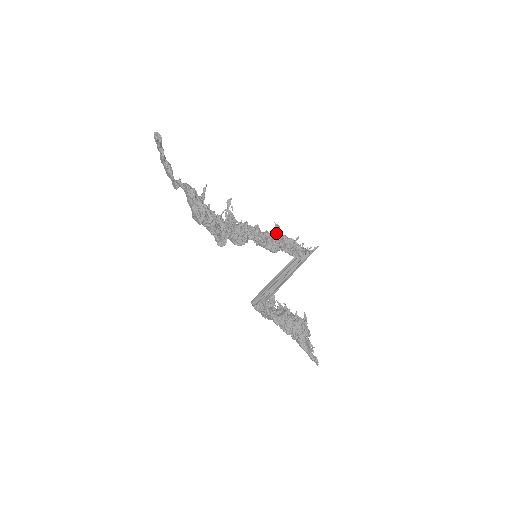
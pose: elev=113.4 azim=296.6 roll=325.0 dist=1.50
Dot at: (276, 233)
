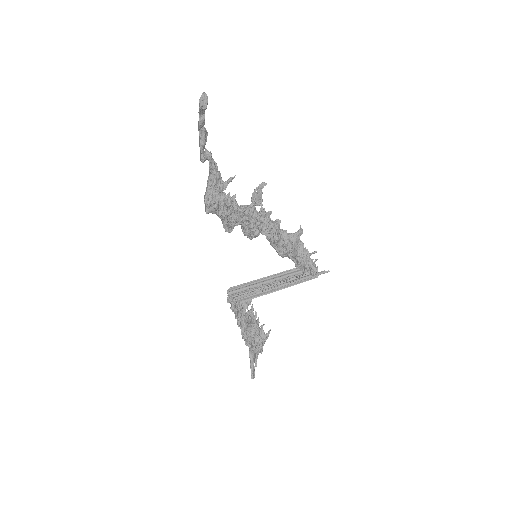
Dot at: (294, 238)
